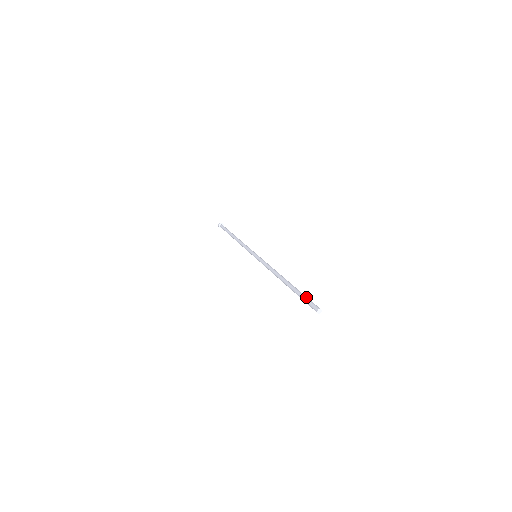
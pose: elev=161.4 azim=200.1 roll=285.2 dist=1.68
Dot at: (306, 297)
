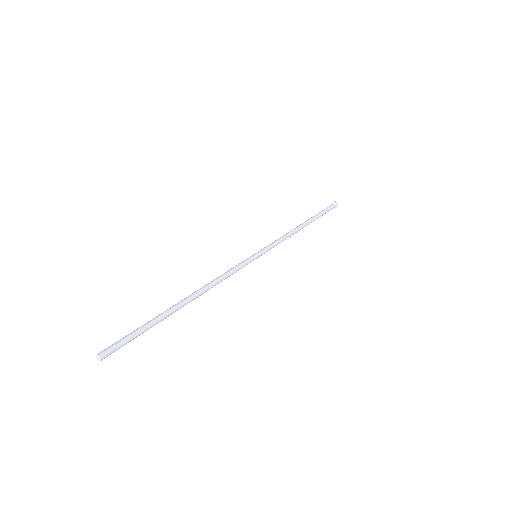
Dot at: (132, 332)
